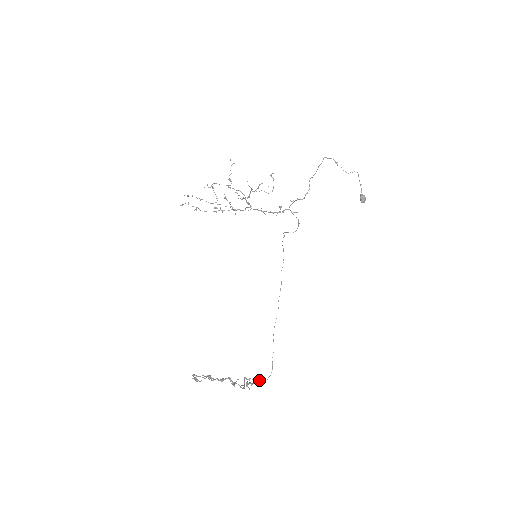
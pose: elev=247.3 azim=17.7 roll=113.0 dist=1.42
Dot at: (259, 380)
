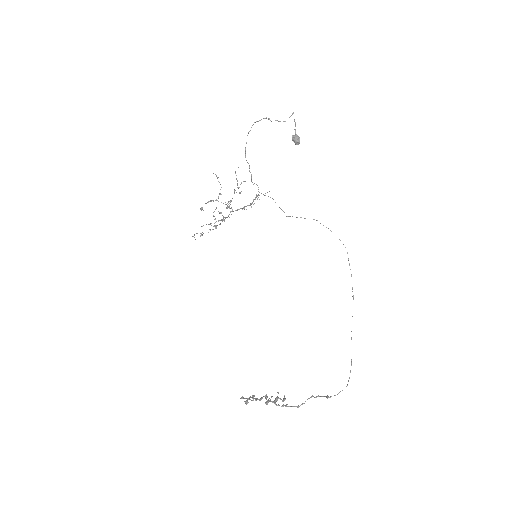
Dot at: (326, 396)
